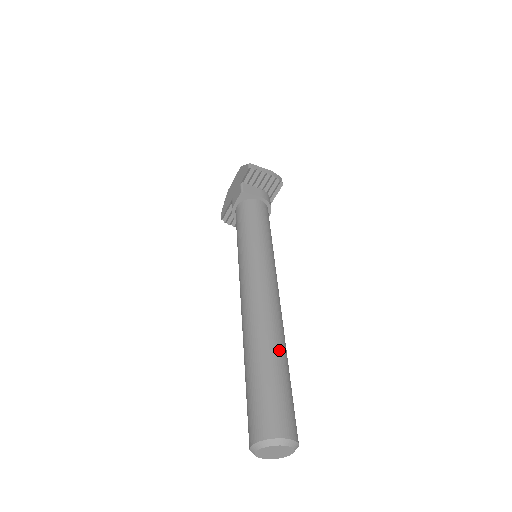
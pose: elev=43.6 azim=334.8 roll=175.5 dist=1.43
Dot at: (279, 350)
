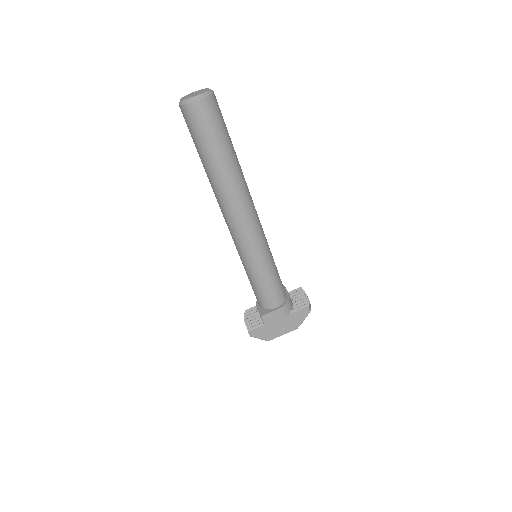
Dot at: occluded
